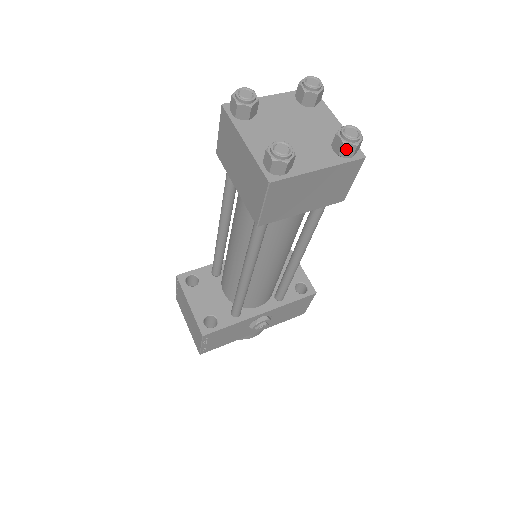
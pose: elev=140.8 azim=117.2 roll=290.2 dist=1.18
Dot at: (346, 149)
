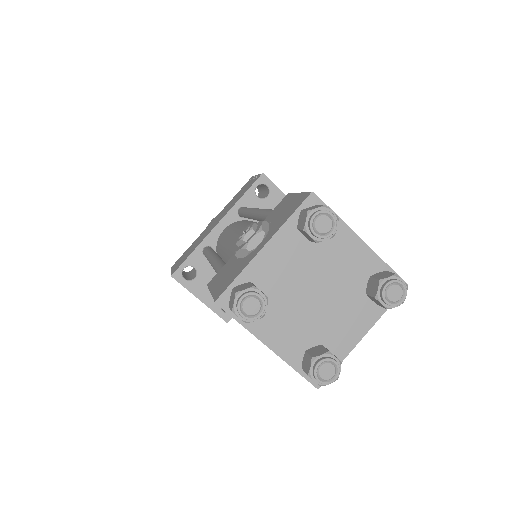
Dot at: occluded
